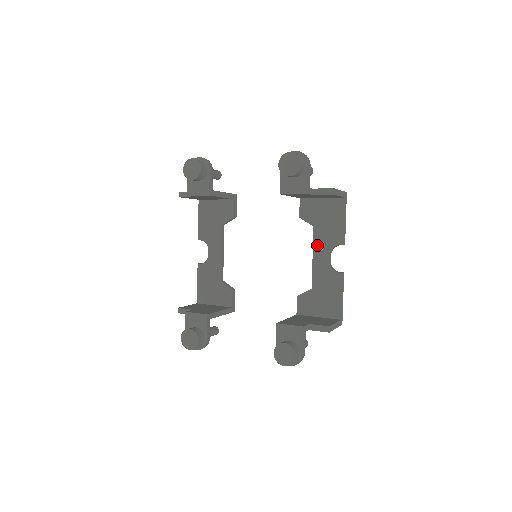
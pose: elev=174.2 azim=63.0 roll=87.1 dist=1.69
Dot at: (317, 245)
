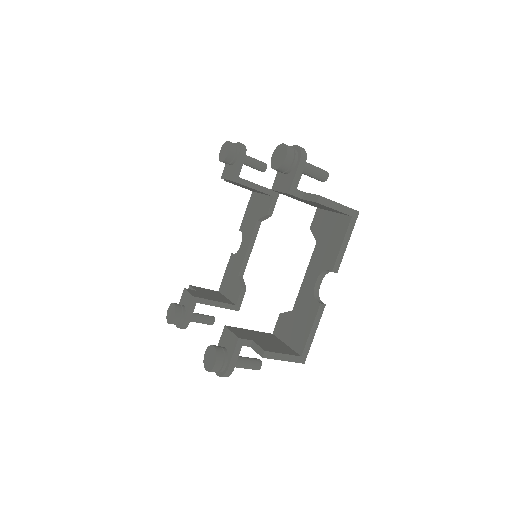
Dot at: (312, 264)
